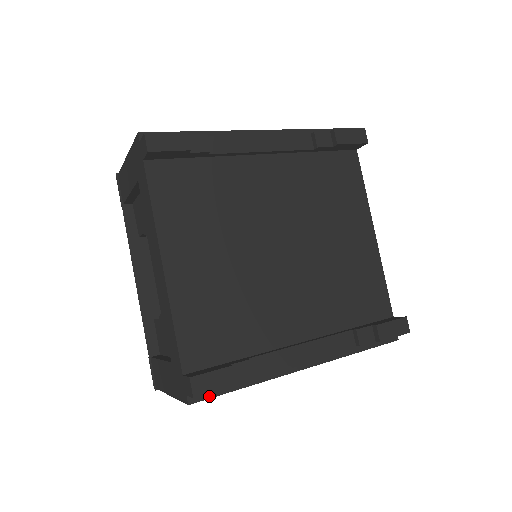
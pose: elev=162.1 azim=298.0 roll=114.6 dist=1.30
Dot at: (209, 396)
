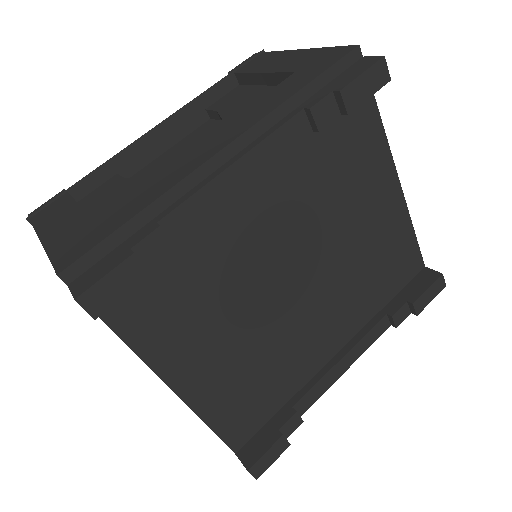
Dot at: occluded
